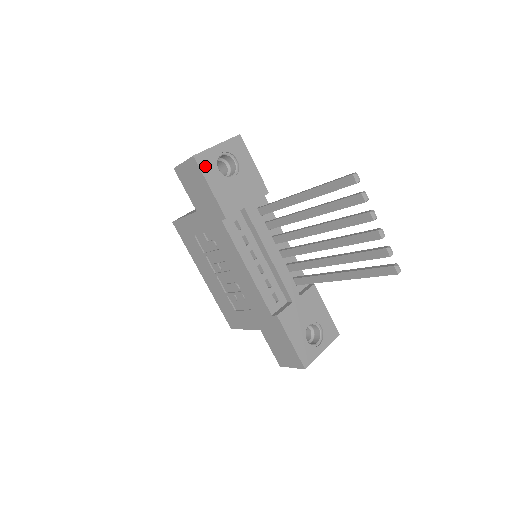
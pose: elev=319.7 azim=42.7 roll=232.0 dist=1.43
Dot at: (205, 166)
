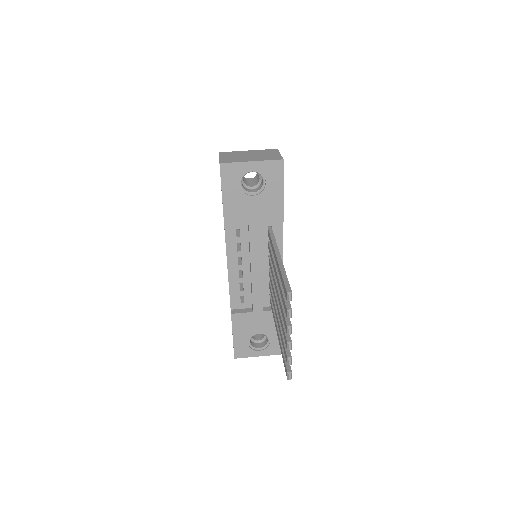
Dot at: (227, 176)
